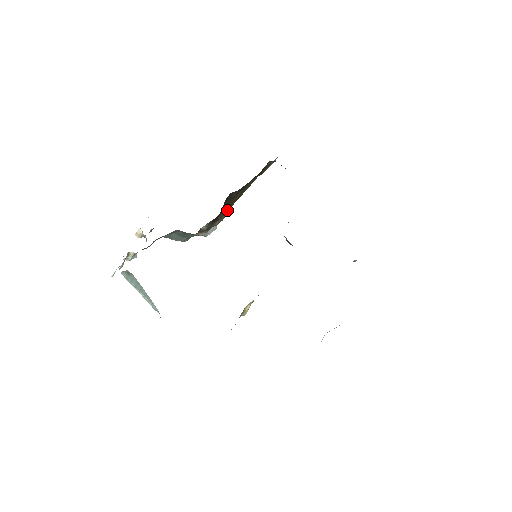
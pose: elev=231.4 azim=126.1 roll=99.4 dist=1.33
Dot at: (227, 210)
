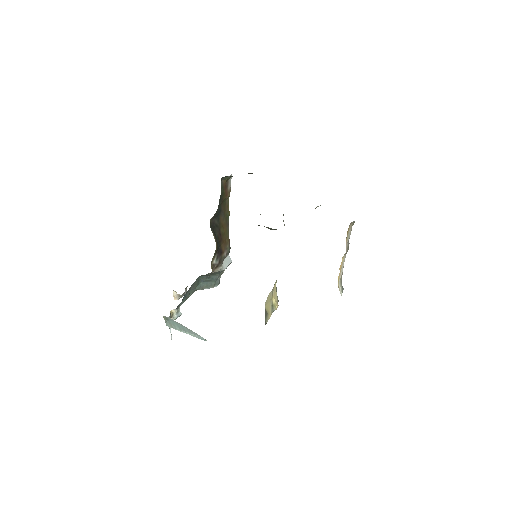
Dot at: (226, 240)
